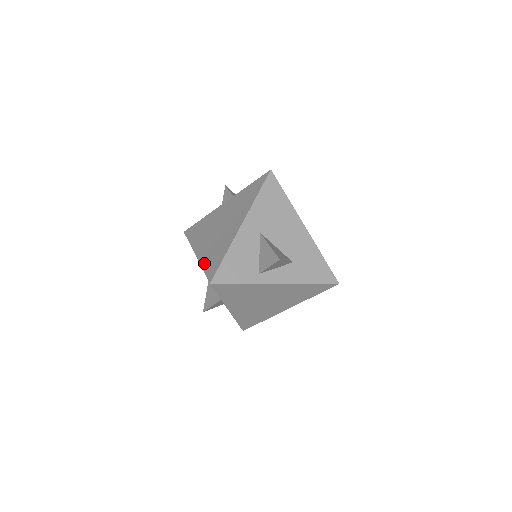
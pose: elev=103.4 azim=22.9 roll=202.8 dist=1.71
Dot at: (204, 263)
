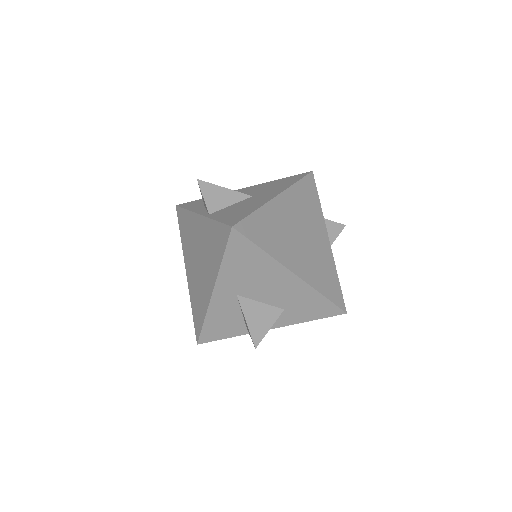
Dot at: (192, 303)
